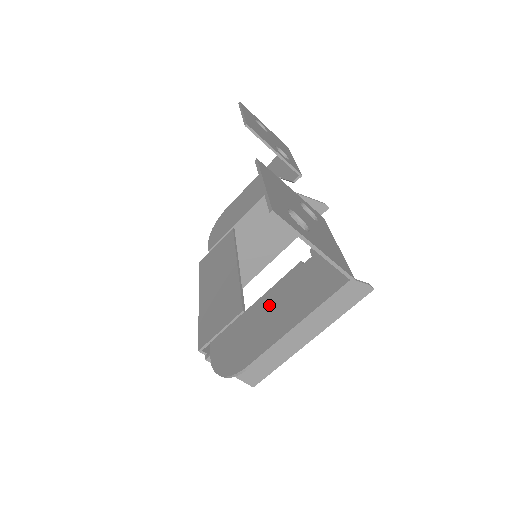
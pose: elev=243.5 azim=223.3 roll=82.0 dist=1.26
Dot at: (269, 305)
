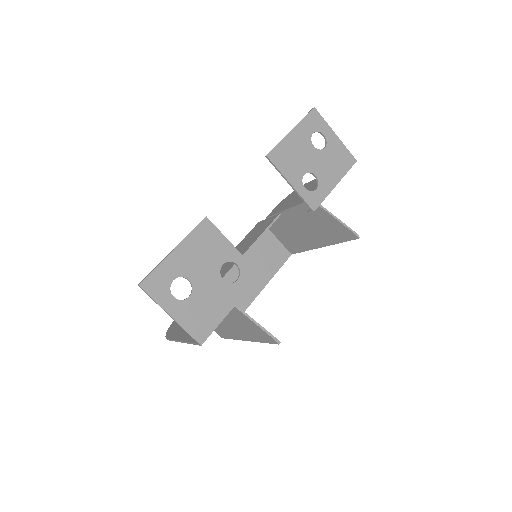
Dot at: occluded
